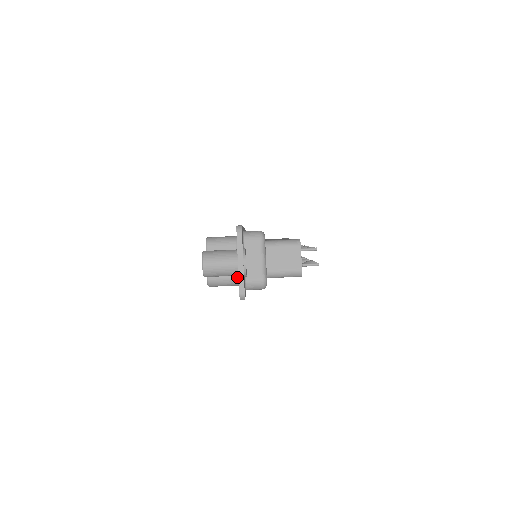
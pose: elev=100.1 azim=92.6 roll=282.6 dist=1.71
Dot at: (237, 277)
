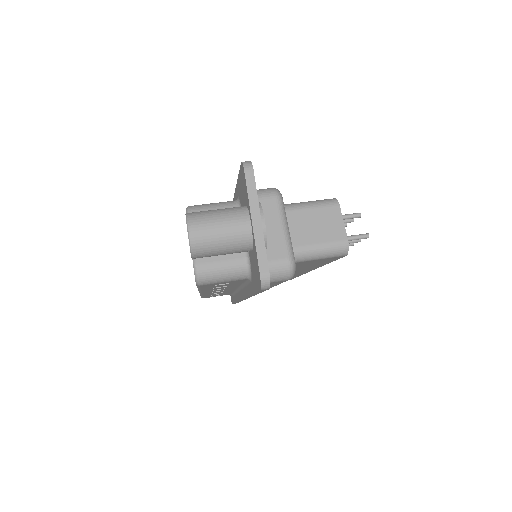
Dot at: (245, 261)
